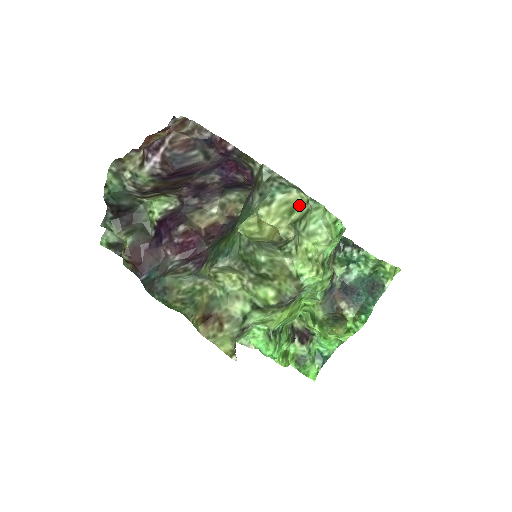
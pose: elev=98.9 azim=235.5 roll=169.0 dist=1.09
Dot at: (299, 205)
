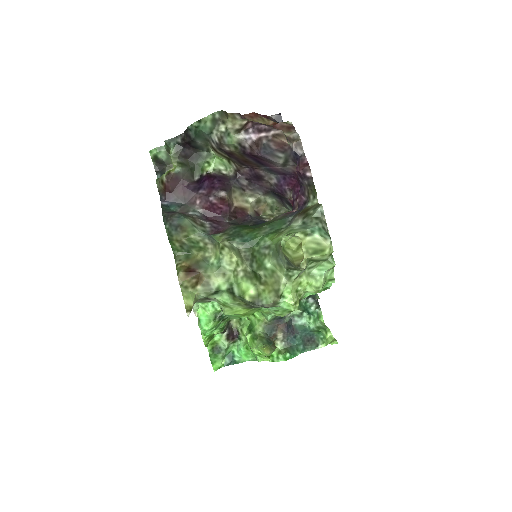
Dot at: (325, 252)
